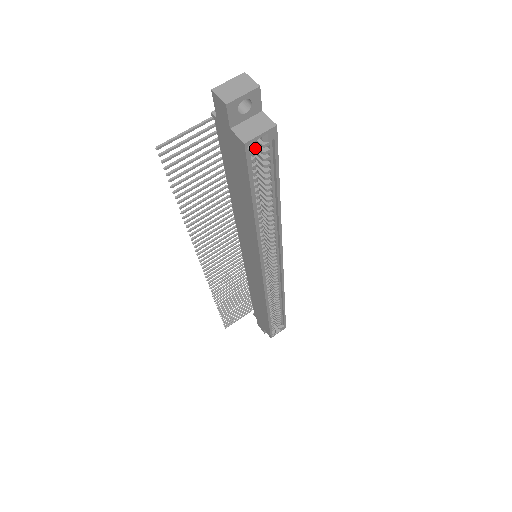
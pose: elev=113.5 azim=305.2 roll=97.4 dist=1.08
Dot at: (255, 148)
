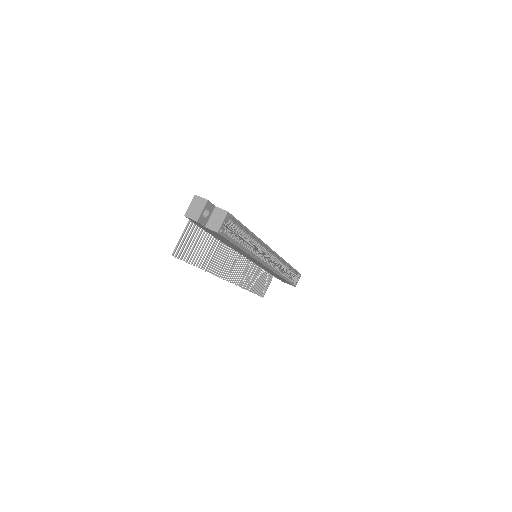
Dot at: (224, 229)
